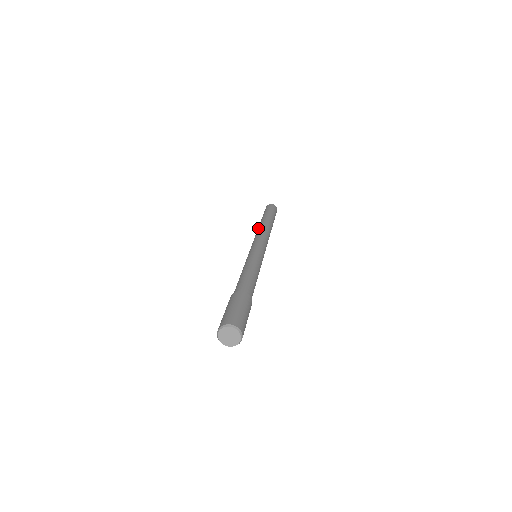
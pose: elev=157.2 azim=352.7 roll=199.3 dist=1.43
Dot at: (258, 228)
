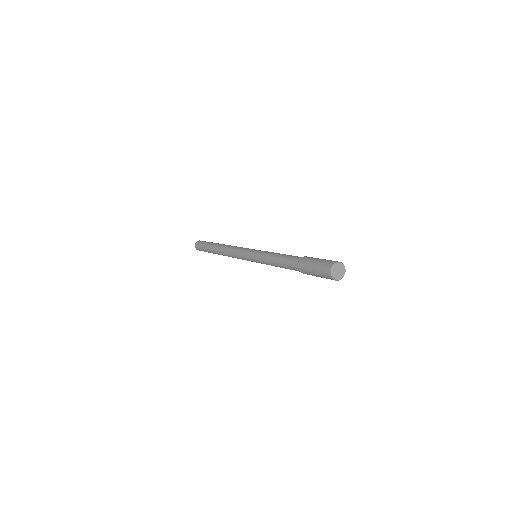
Dot at: (223, 249)
